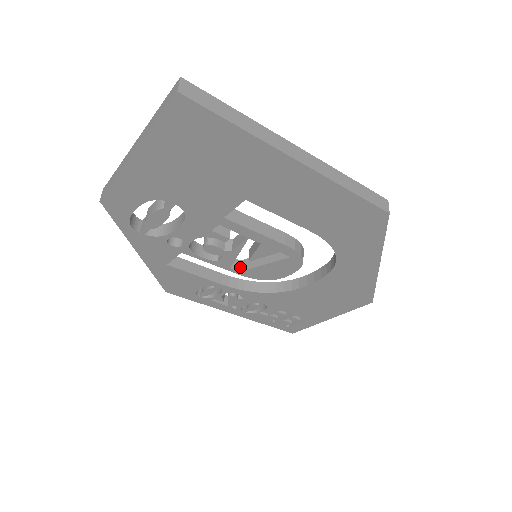
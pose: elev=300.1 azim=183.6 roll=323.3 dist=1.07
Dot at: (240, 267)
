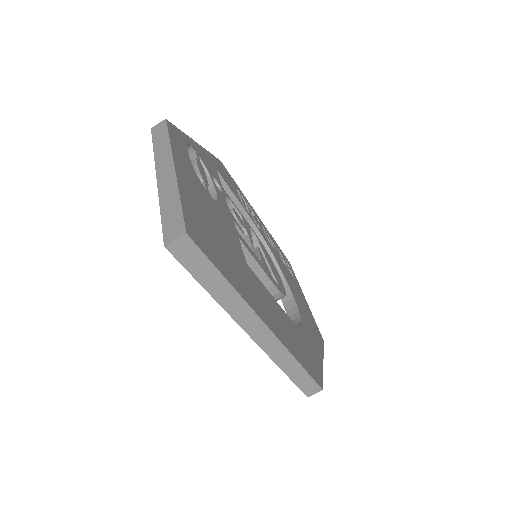
Dot at: occluded
